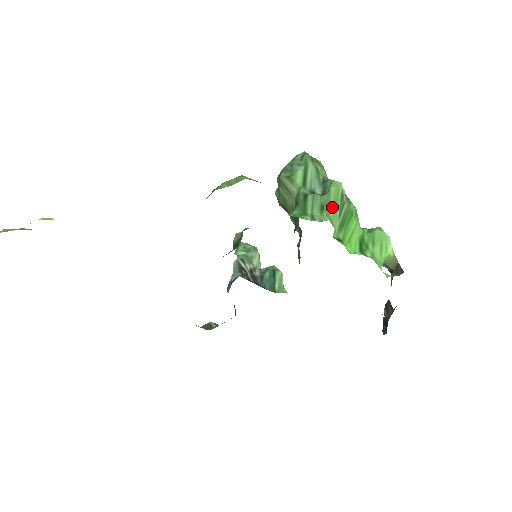
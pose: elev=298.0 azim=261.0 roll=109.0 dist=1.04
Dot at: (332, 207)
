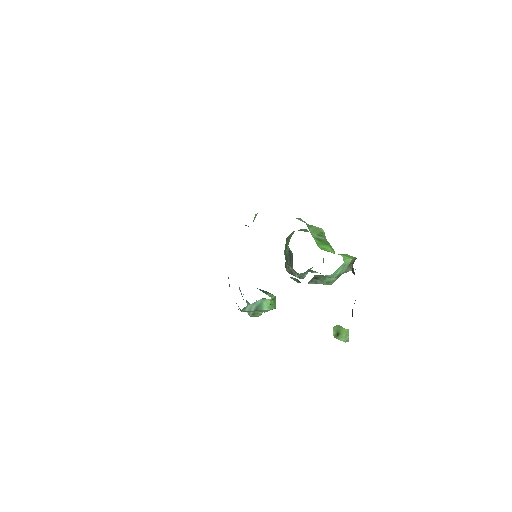
Dot at: (312, 229)
